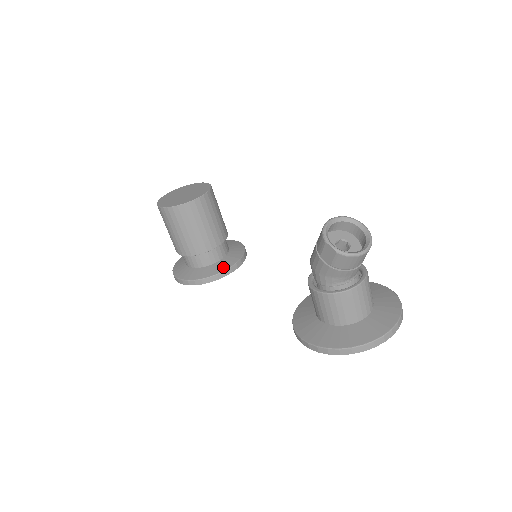
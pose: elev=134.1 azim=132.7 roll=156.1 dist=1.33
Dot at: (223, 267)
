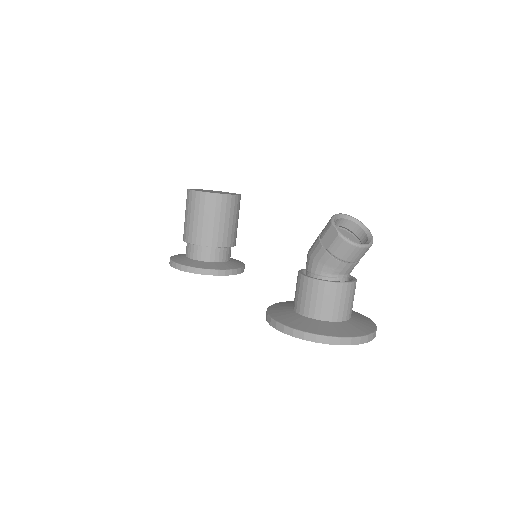
Dot at: (219, 267)
